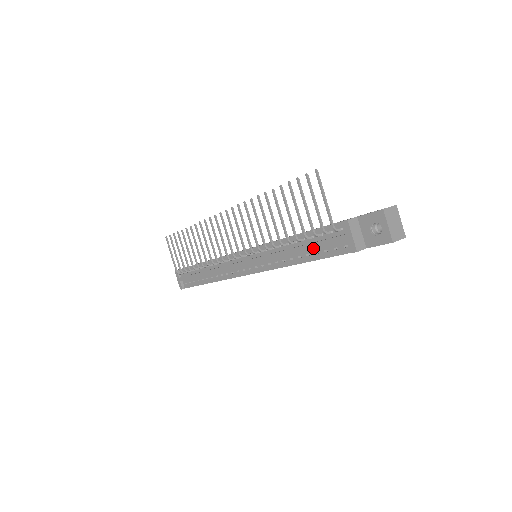
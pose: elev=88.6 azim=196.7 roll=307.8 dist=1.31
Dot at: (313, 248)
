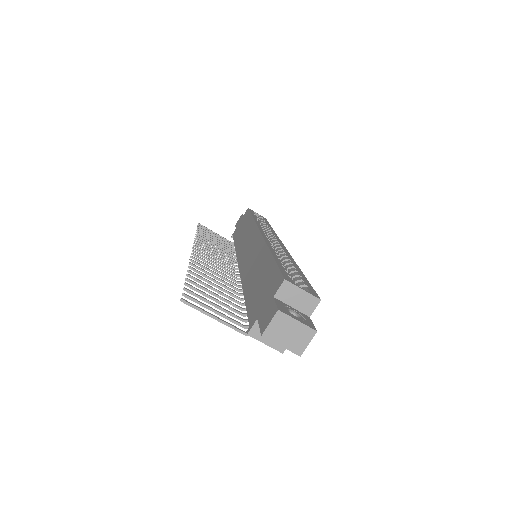
Dot at: occluded
